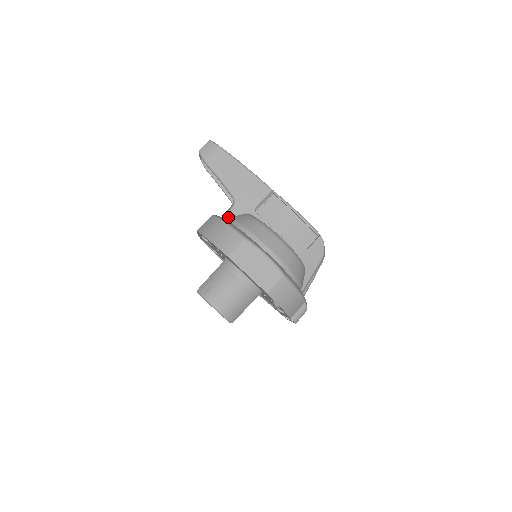
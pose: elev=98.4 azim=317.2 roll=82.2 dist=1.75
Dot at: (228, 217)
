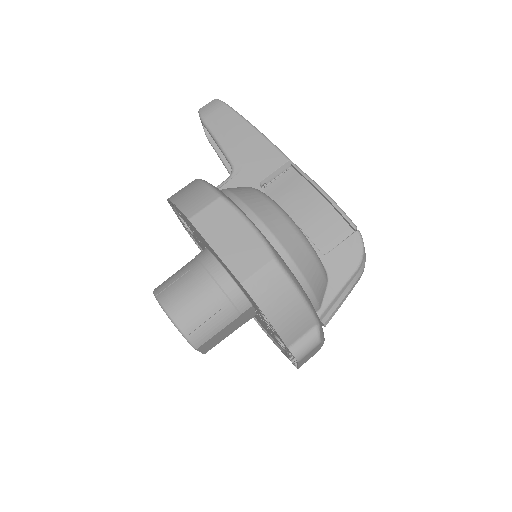
Dot at: occluded
